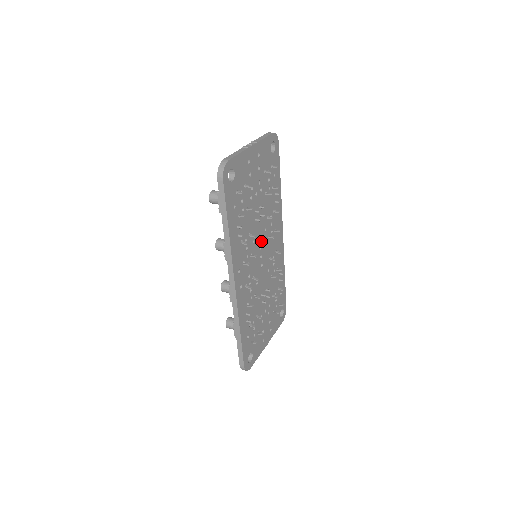
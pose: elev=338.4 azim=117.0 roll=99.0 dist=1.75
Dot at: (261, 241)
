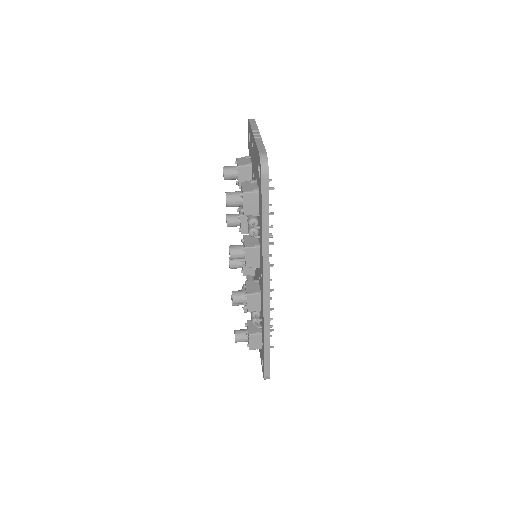
Dot at: occluded
